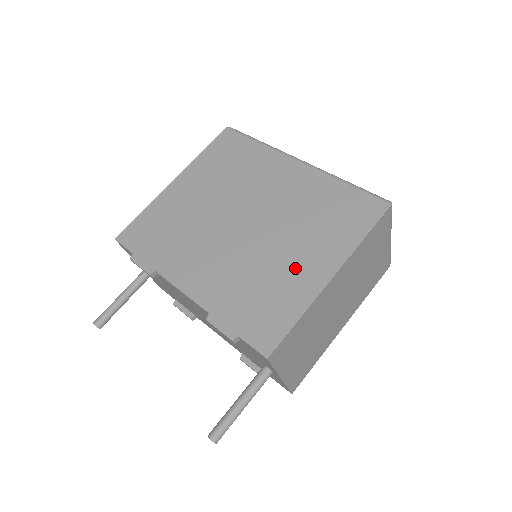
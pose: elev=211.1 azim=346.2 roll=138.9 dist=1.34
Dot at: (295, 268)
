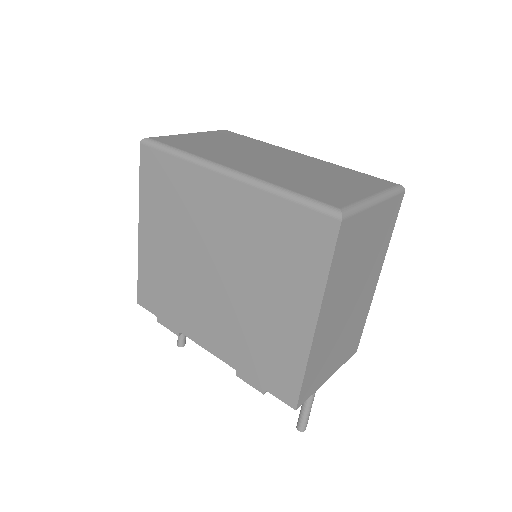
Dot at: (279, 319)
